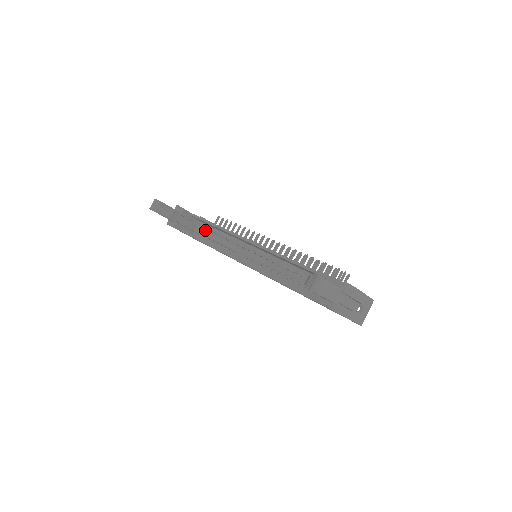
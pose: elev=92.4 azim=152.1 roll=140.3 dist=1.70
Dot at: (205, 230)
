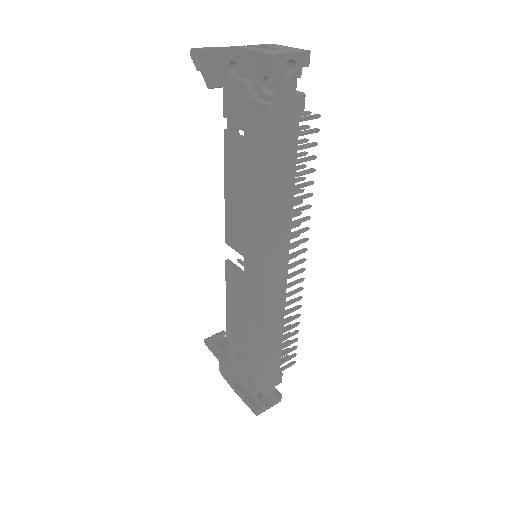
Dot at: occluded
